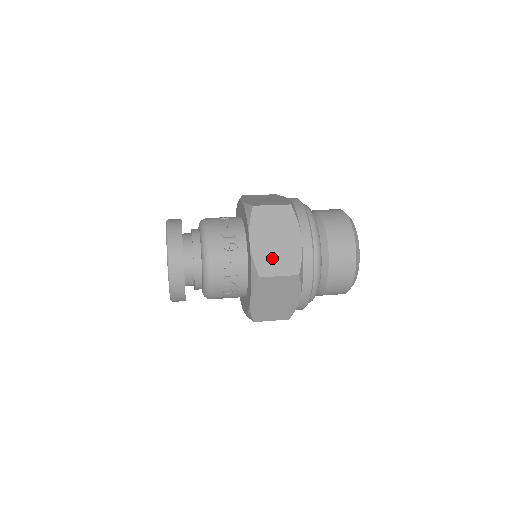
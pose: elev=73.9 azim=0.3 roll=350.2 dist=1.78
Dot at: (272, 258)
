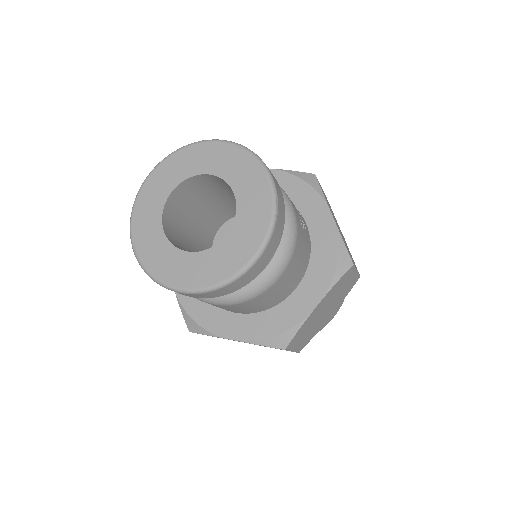
Dot at: occluded
